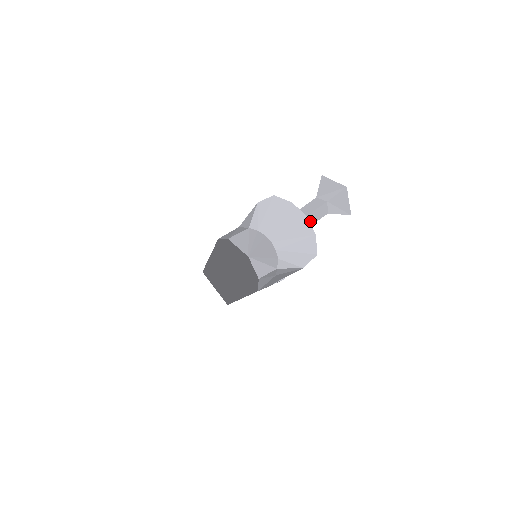
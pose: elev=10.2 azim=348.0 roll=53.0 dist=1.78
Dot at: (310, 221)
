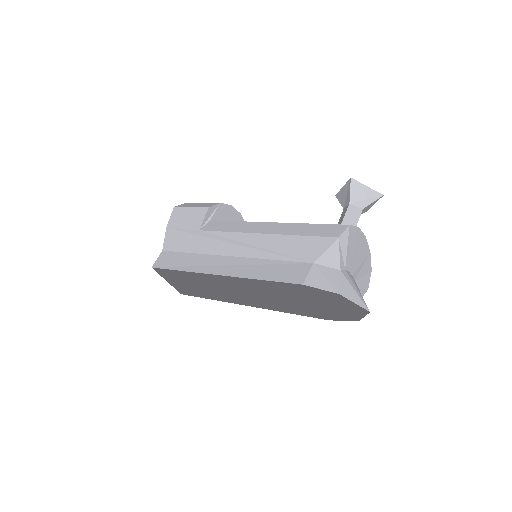
Dot at: occluded
